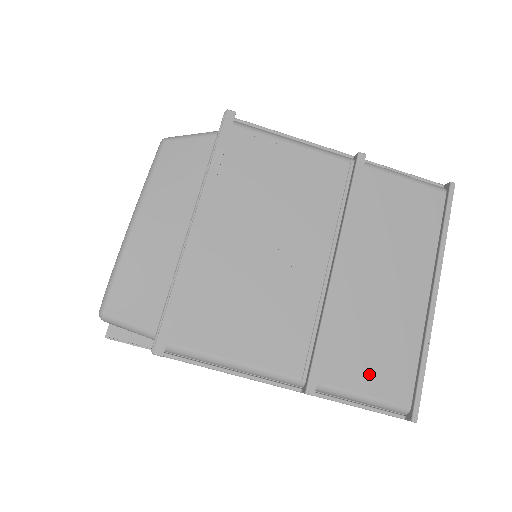
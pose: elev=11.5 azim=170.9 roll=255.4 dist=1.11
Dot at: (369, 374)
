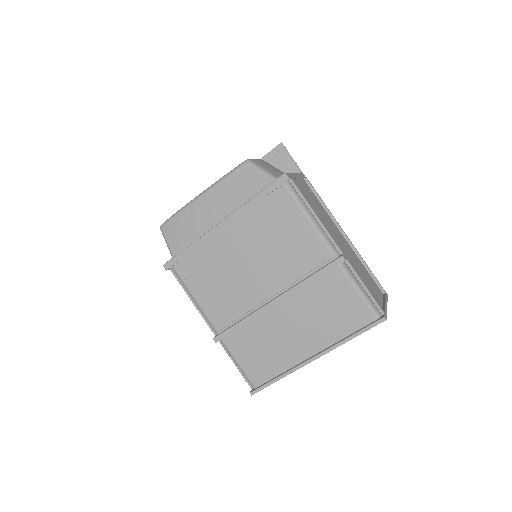
Dot at: (248, 358)
